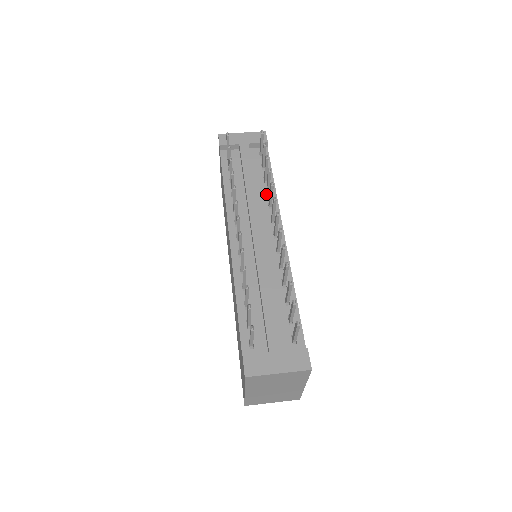
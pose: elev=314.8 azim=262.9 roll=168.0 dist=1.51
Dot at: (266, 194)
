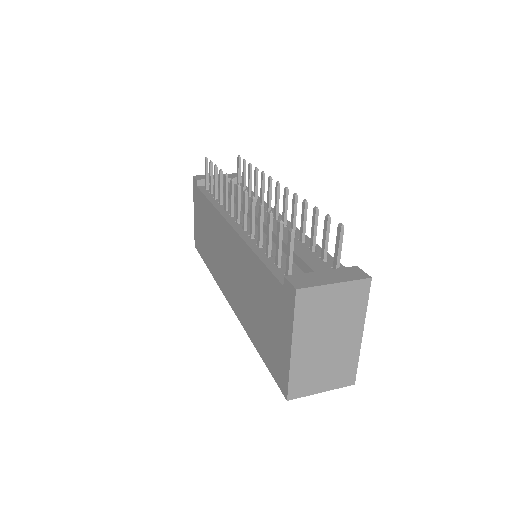
Dot at: occluded
